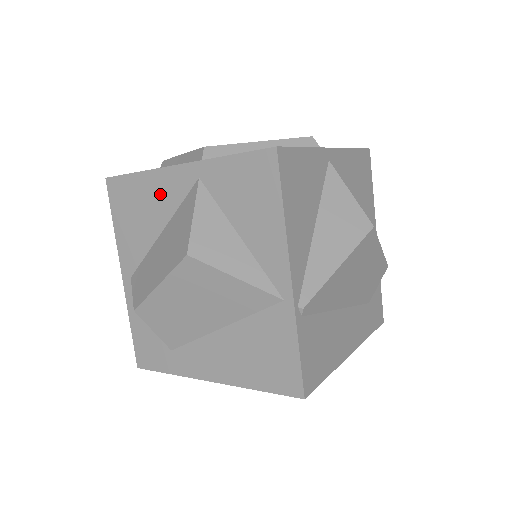
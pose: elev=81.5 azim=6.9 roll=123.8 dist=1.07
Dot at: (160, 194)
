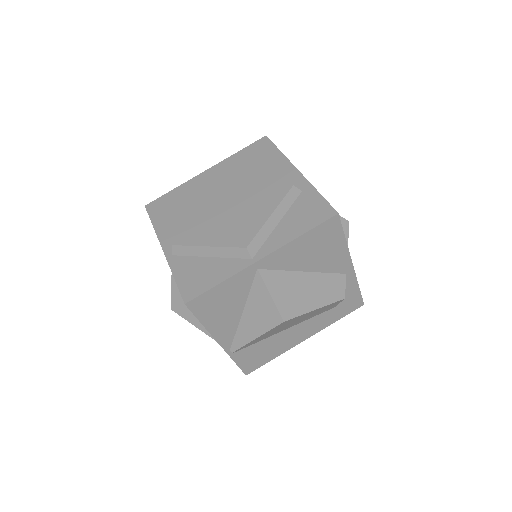
Dot at: occluded
